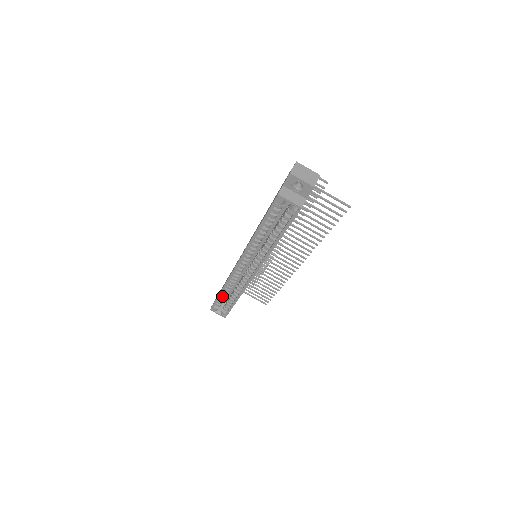
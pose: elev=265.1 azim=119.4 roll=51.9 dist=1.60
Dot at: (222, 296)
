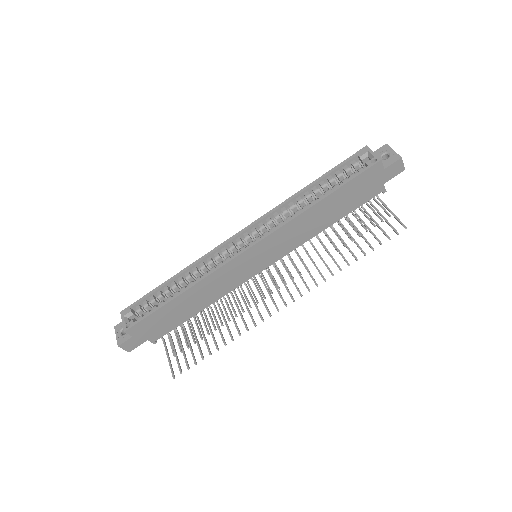
Dot at: (162, 292)
